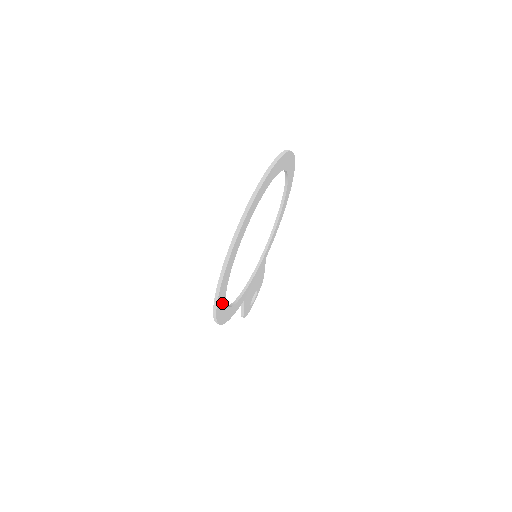
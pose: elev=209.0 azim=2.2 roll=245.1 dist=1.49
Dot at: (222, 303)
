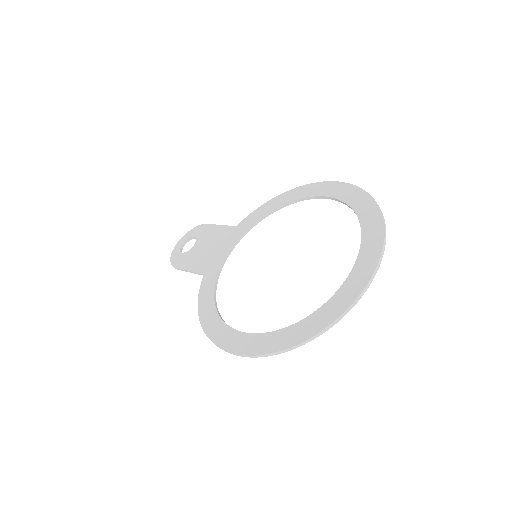
Dot at: (242, 341)
